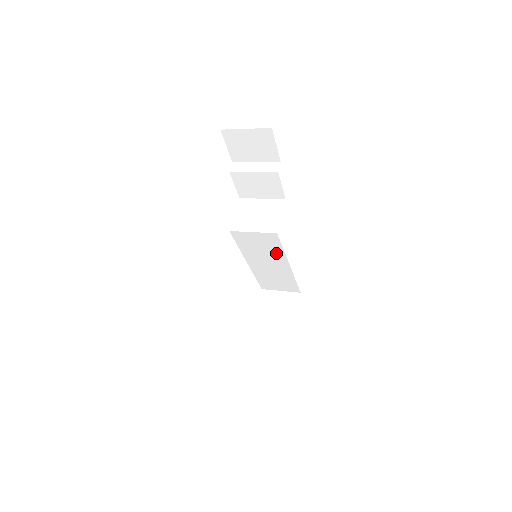
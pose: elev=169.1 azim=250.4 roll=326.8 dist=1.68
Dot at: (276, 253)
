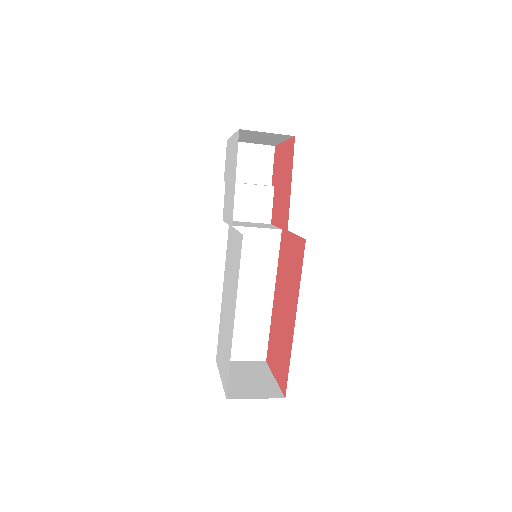
Dot at: (267, 270)
